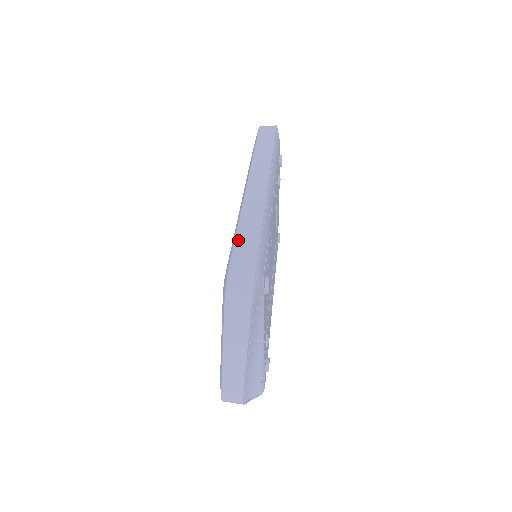
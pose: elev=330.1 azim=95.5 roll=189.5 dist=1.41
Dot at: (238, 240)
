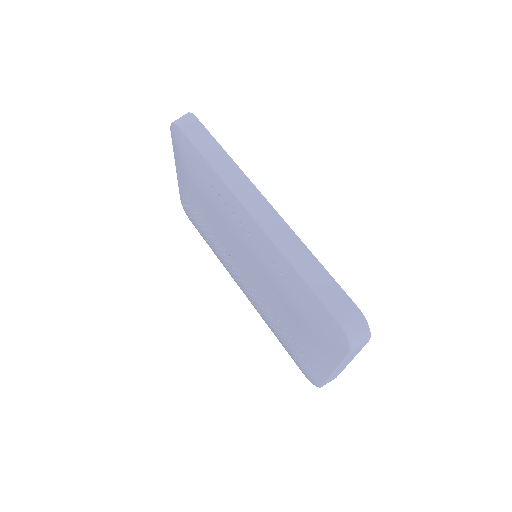
Dot at: (320, 293)
